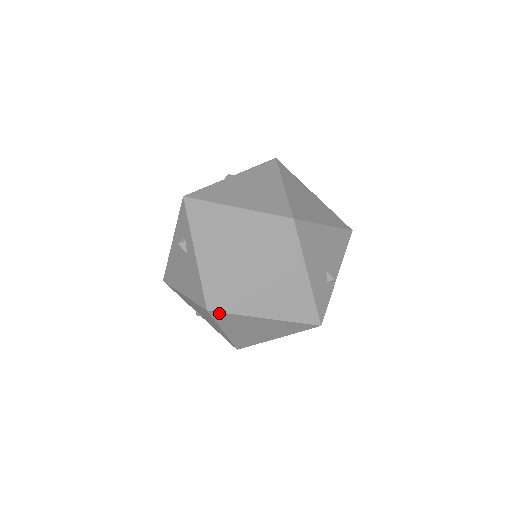
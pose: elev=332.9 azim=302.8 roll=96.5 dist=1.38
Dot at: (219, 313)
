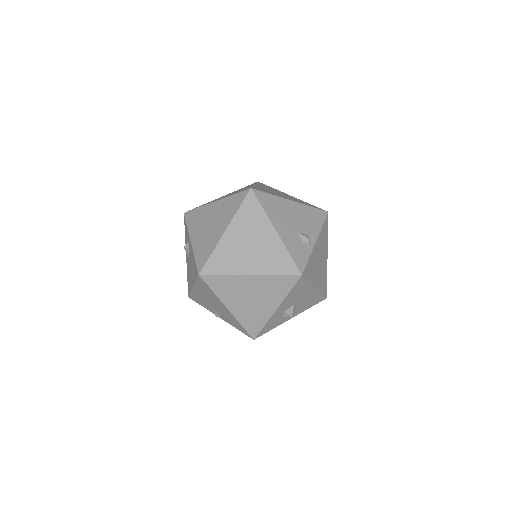
Dot at: (209, 277)
